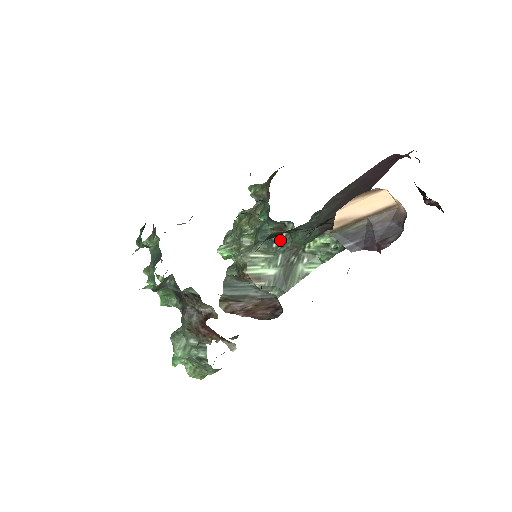
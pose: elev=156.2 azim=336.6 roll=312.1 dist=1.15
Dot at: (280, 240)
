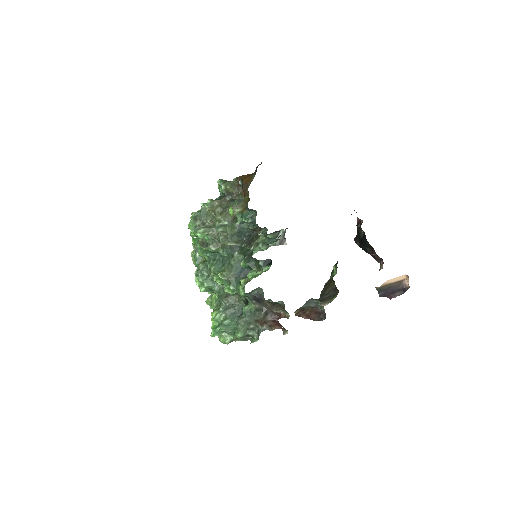
Dot at: (249, 236)
